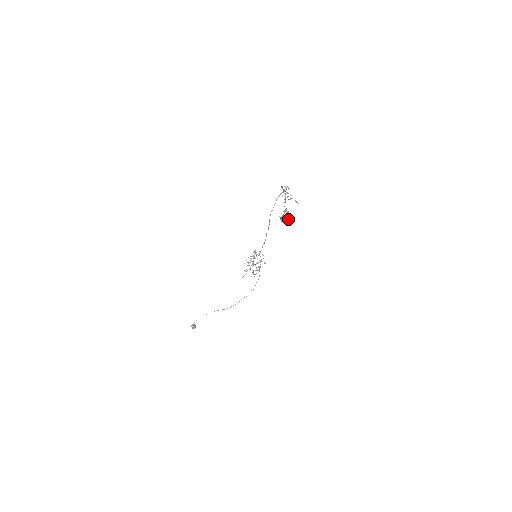
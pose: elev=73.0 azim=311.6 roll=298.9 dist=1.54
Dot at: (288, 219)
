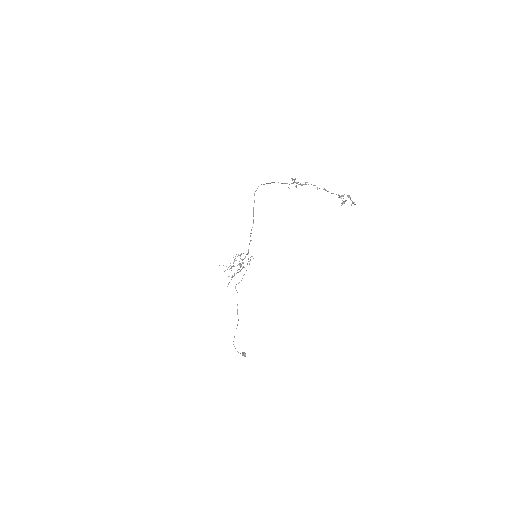
Dot at: occluded
